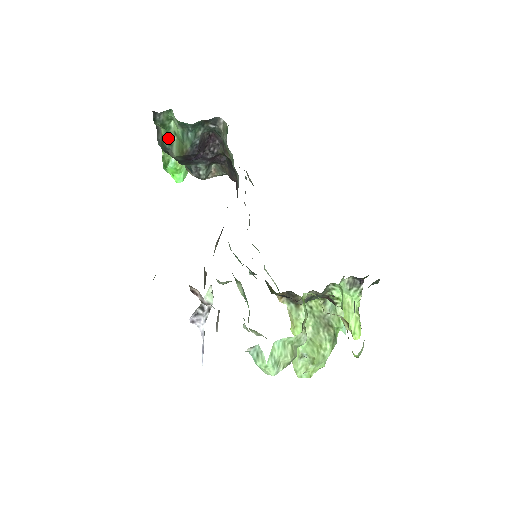
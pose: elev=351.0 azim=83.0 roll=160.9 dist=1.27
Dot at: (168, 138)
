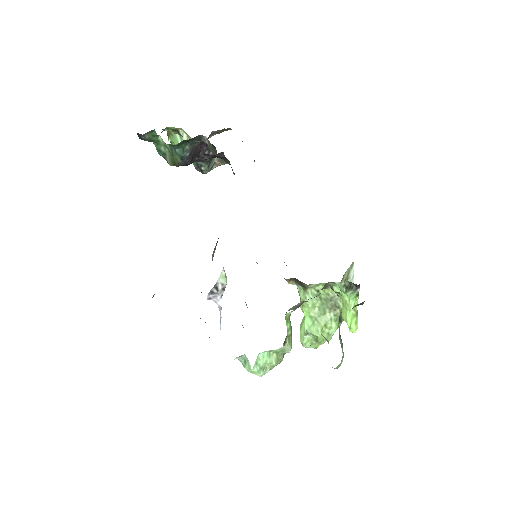
Dot at: (160, 149)
